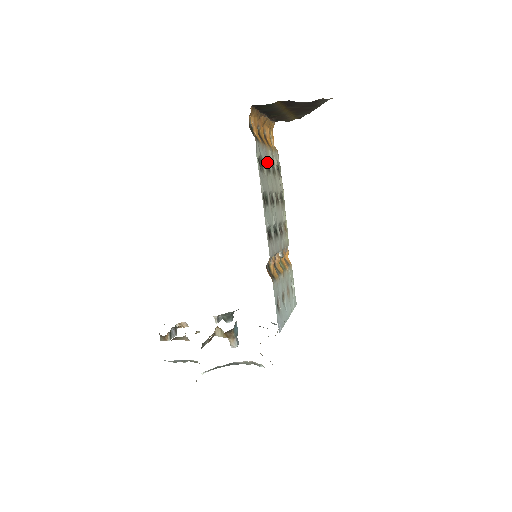
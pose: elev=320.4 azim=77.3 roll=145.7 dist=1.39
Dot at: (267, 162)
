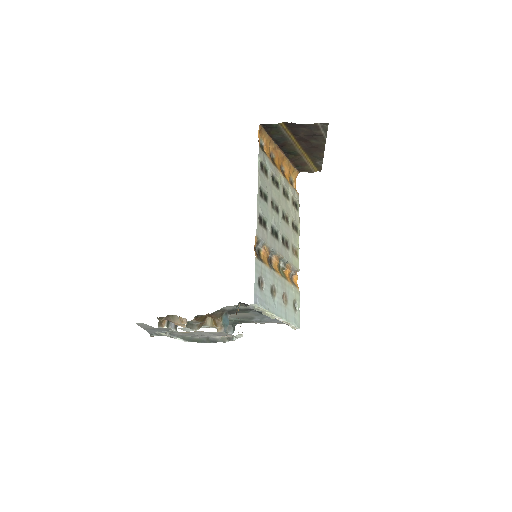
Dot at: (277, 181)
